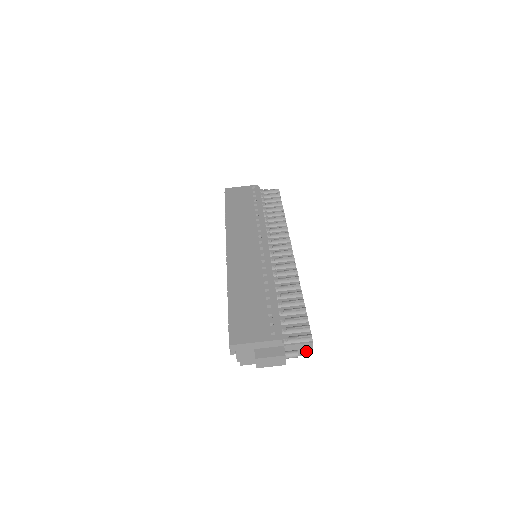
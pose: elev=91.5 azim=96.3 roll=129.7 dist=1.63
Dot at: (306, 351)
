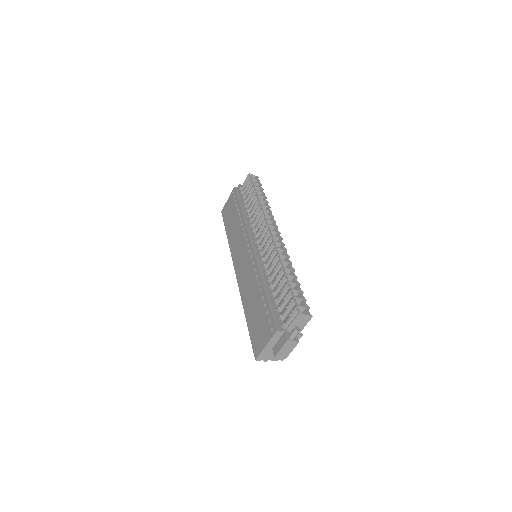
Dot at: (305, 320)
